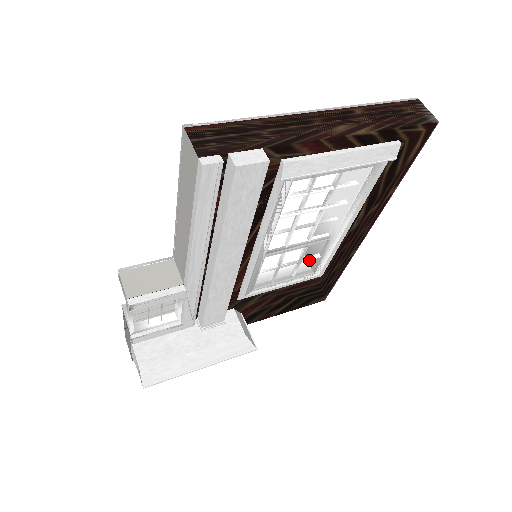
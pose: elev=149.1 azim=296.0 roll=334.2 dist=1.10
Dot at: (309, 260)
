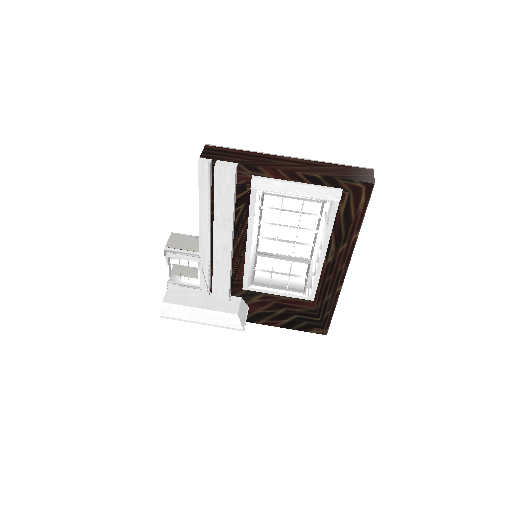
Dot at: occluded
